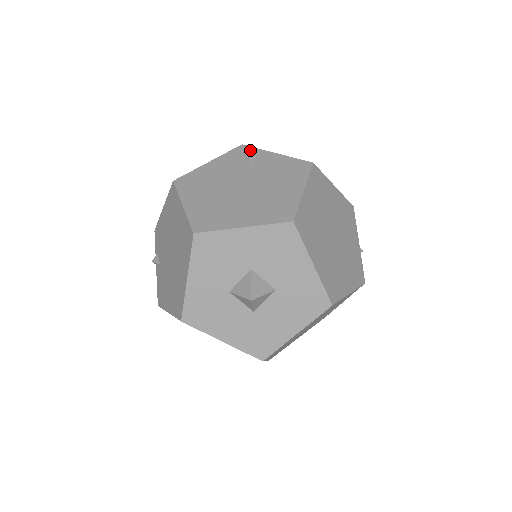
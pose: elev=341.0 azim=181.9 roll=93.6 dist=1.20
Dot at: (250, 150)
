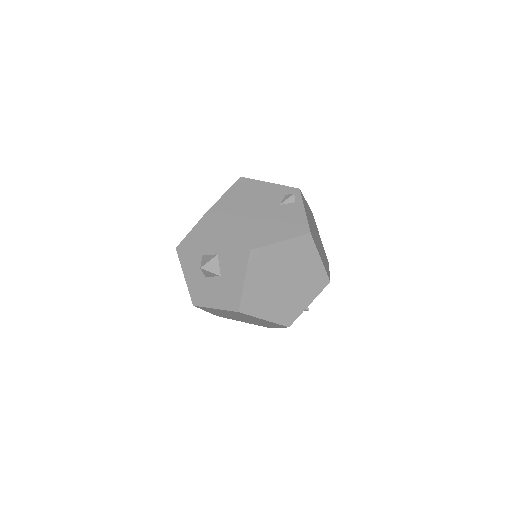
Dot at: (293, 195)
